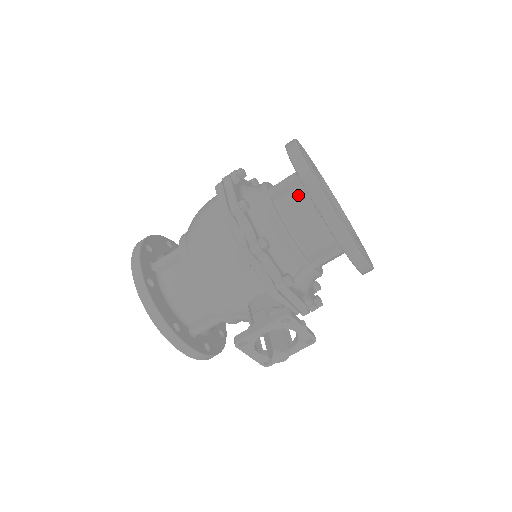
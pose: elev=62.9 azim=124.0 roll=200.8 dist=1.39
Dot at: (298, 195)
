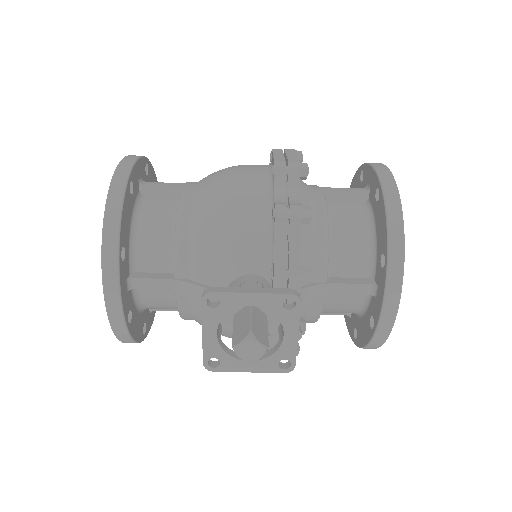
Dot at: (356, 208)
